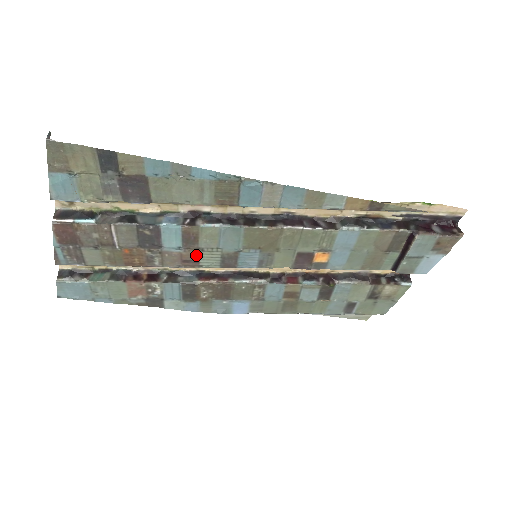
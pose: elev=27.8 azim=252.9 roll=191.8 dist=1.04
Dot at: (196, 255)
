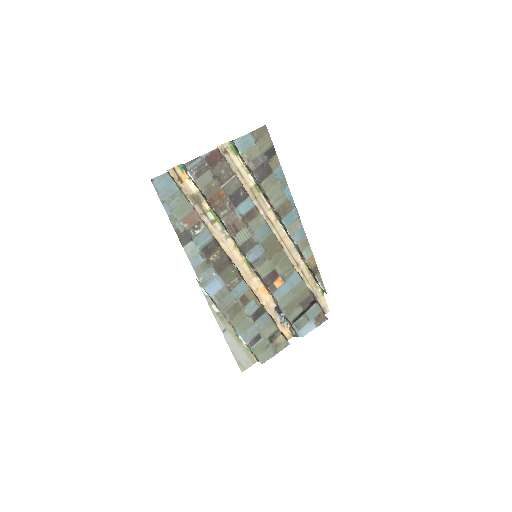
Dot at: (241, 227)
